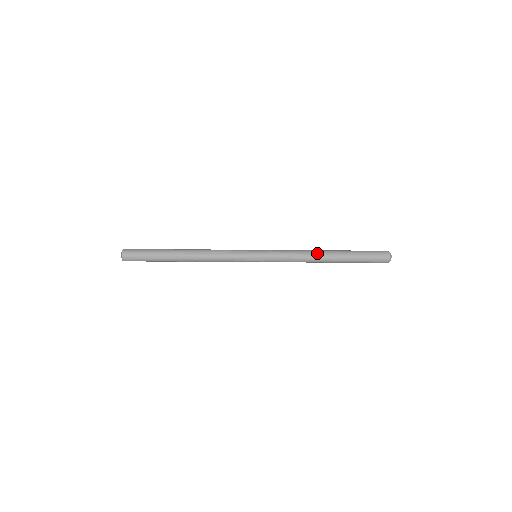
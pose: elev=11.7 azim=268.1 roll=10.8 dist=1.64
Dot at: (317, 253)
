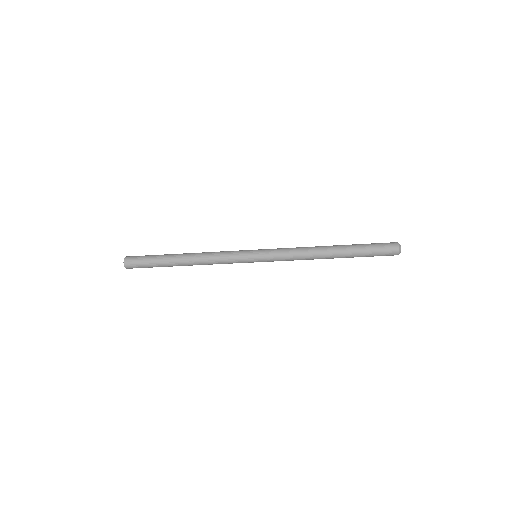
Dot at: (318, 246)
